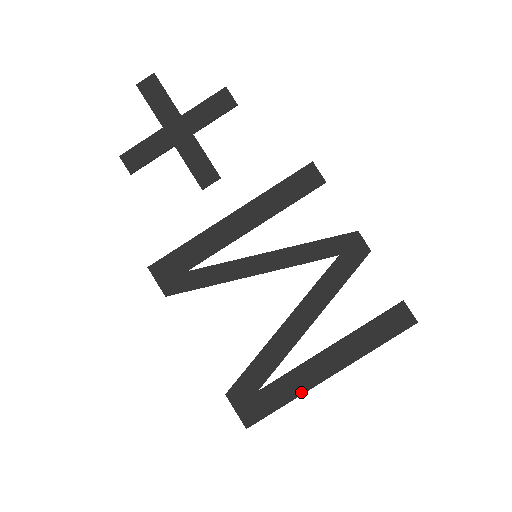
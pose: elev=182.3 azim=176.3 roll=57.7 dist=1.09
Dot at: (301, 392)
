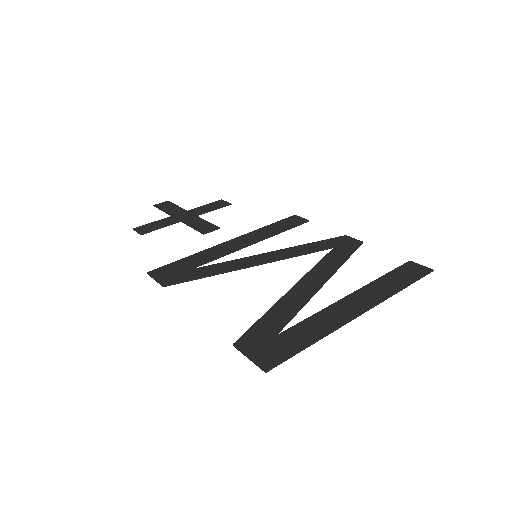
Dot at: (330, 330)
